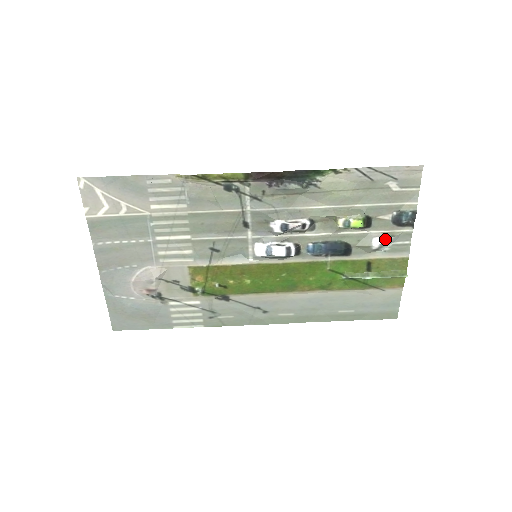
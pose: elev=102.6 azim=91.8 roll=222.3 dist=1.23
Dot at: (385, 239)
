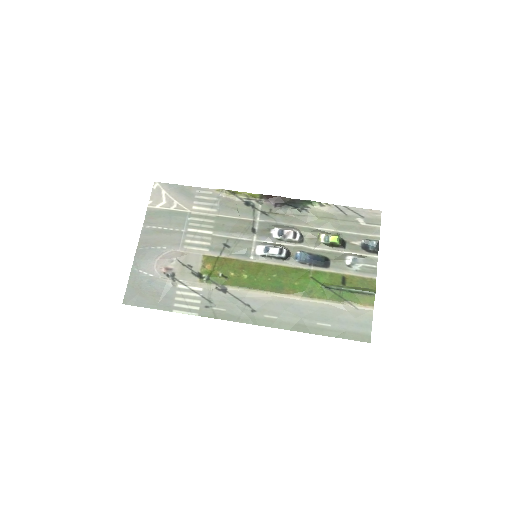
Dot at: (356, 257)
